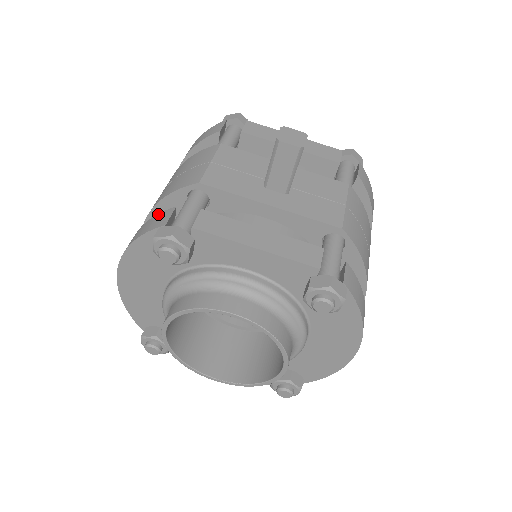
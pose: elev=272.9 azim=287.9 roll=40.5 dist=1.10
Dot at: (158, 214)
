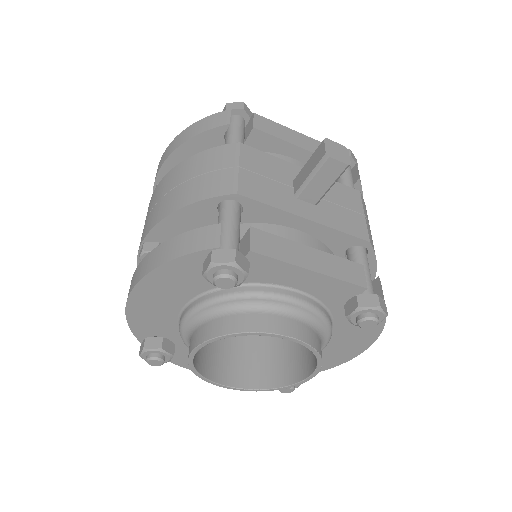
Dot at: (196, 229)
